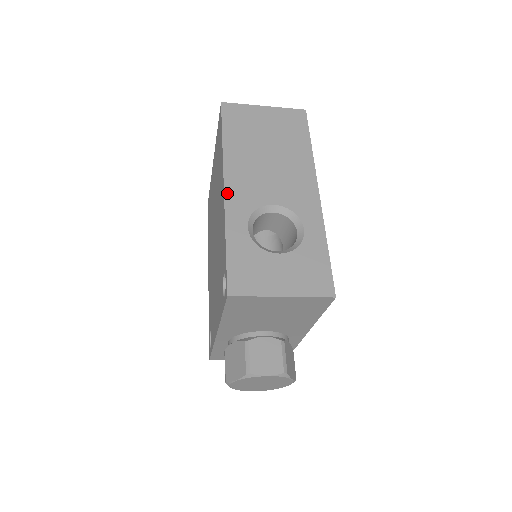
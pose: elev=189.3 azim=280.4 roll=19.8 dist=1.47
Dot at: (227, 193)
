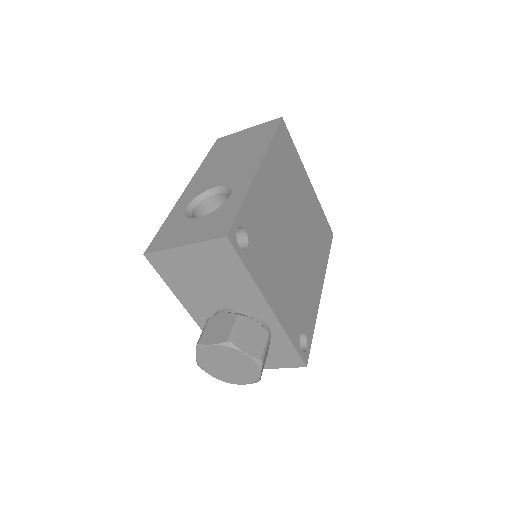
Dot at: (186, 191)
